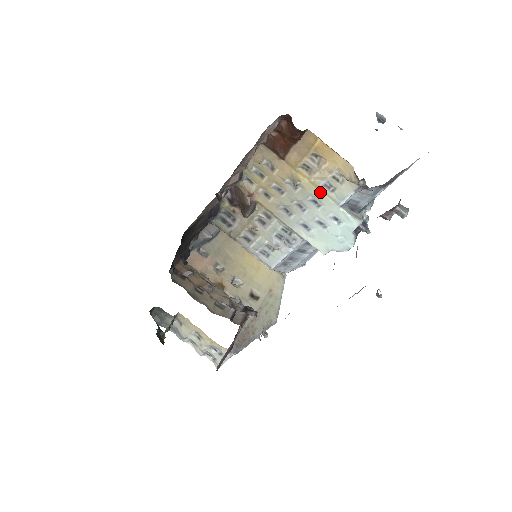
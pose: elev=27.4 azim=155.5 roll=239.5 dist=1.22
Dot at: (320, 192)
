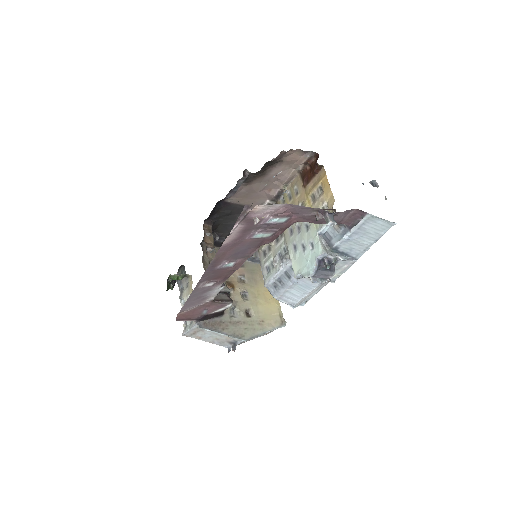
Dot at: occluded
